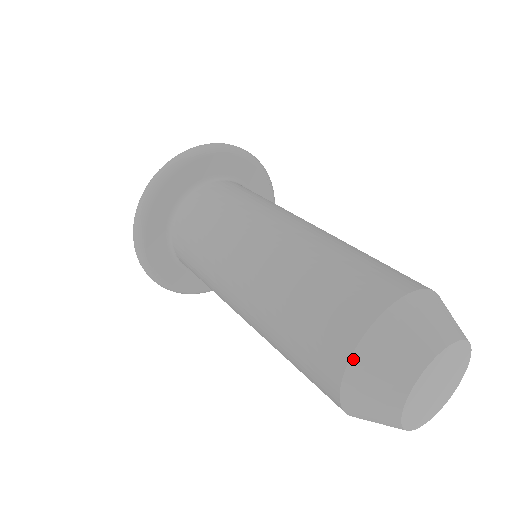
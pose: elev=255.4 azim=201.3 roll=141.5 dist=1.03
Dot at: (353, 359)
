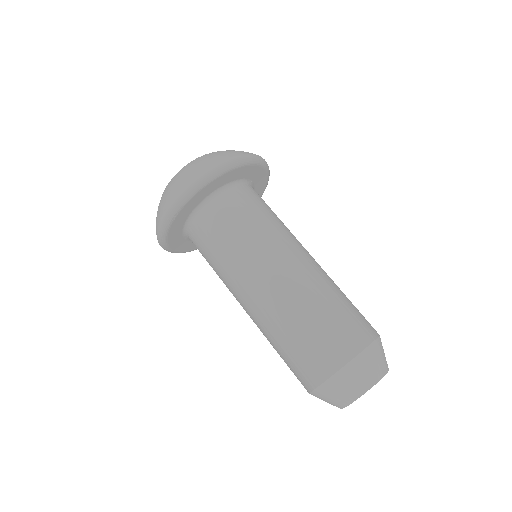
Dot at: (357, 357)
